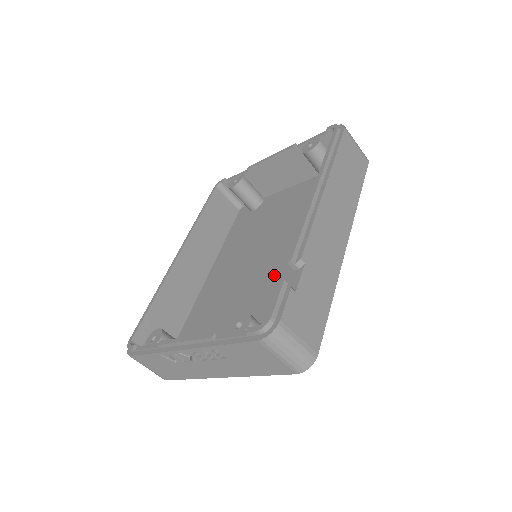
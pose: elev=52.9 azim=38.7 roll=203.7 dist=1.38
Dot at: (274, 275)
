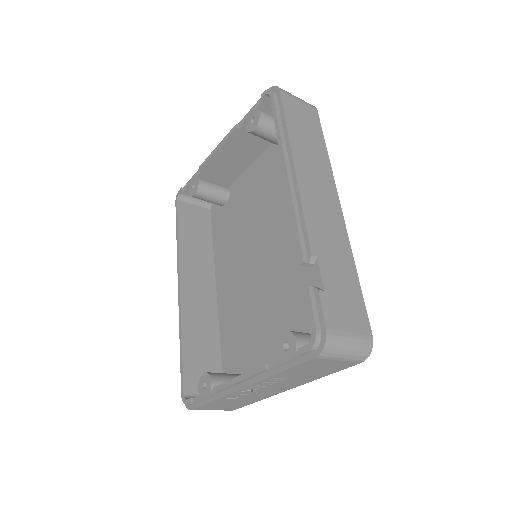
Dot at: (284, 268)
